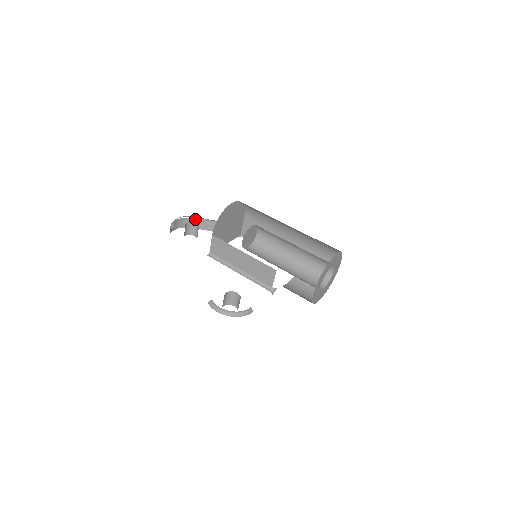
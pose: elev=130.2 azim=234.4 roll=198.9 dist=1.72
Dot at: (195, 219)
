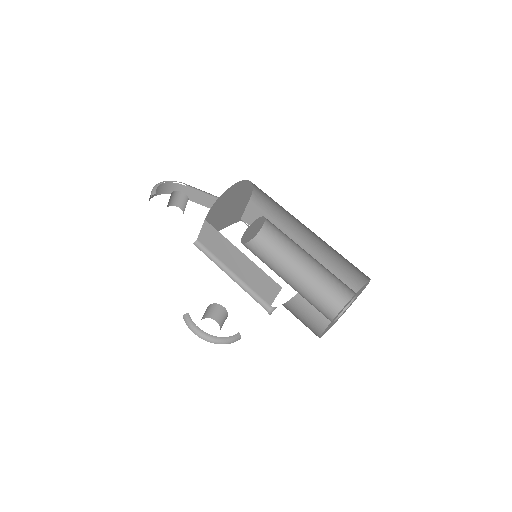
Dot at: (185, 186)
